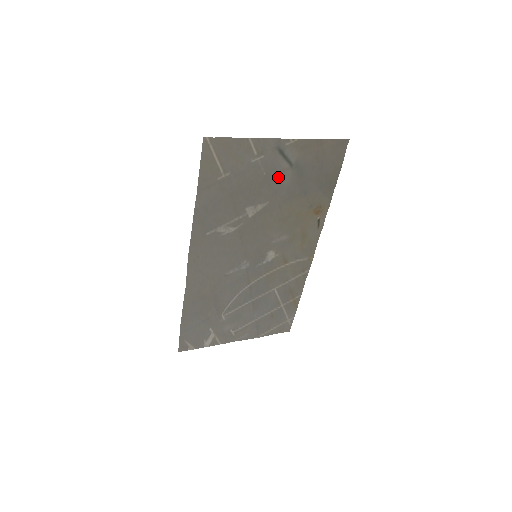
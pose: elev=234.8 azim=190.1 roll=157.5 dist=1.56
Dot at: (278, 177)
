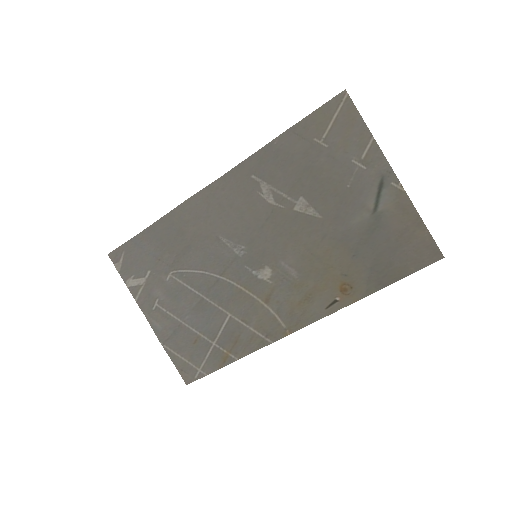
Dot at: (354, 207)
